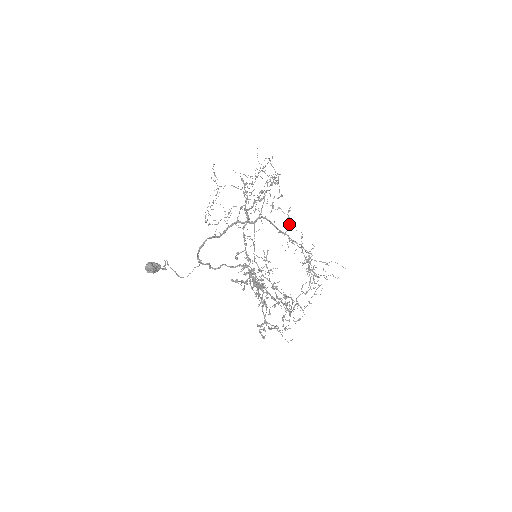
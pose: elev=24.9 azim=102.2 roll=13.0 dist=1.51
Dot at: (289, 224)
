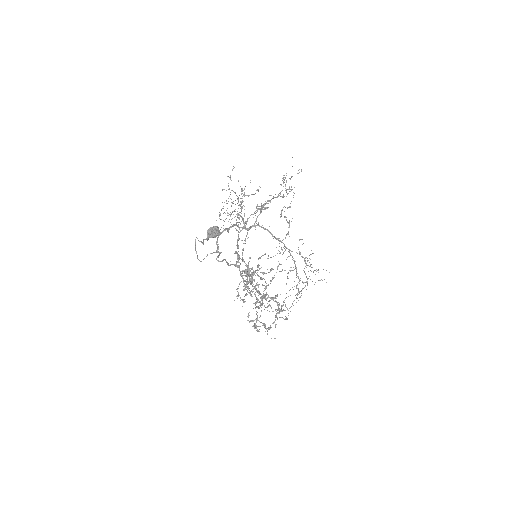
Dot at: (288, 233)
